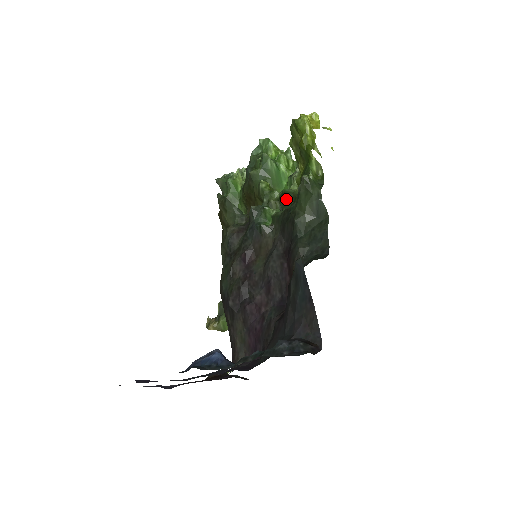
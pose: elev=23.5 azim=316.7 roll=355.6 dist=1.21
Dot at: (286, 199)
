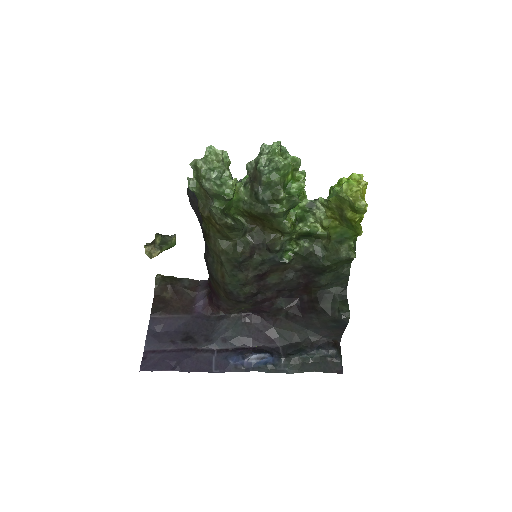
Dot at: (308, 236)
